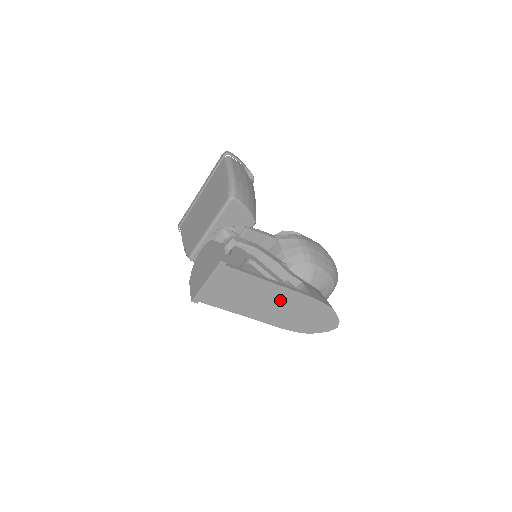
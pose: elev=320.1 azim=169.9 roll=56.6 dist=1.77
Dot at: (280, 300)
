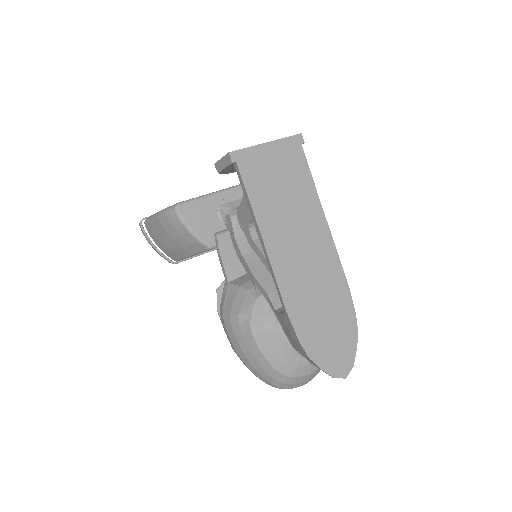
Dot at: (316, 255)
